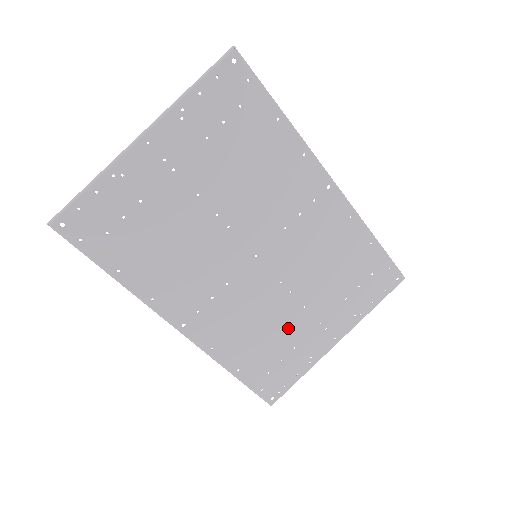
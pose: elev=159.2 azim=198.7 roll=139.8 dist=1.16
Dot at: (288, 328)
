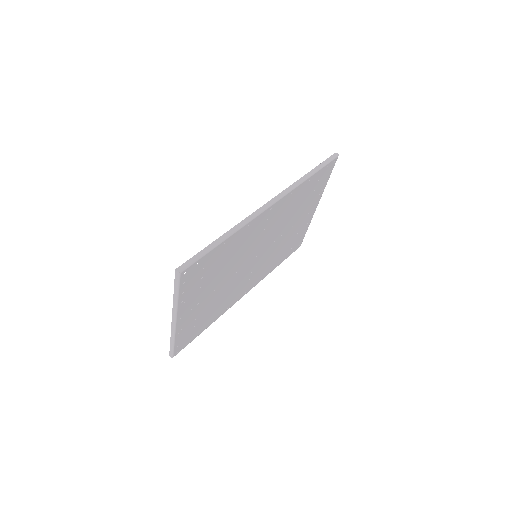
Dot at: (289, 237)
